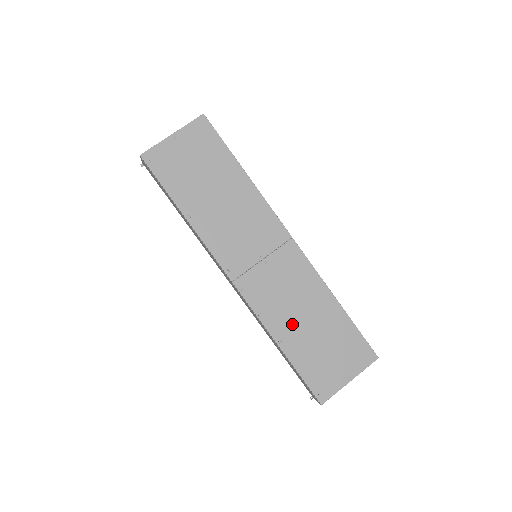
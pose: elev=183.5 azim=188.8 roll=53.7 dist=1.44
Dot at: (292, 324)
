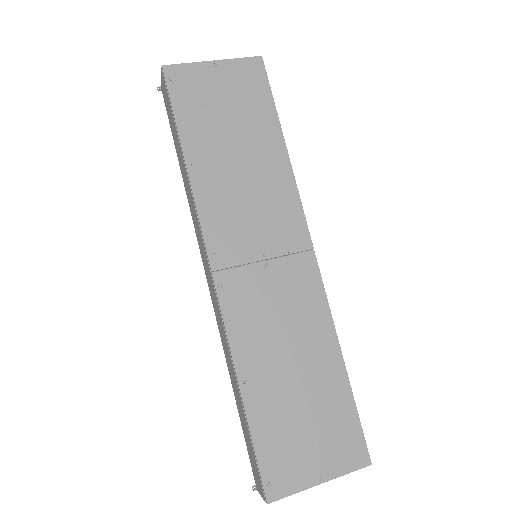
Dot at: (270, 365)
